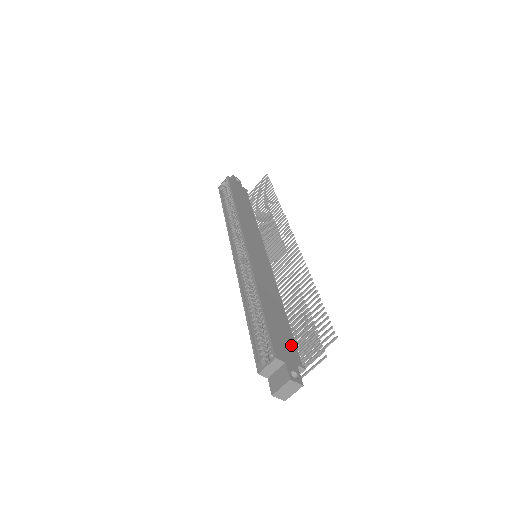
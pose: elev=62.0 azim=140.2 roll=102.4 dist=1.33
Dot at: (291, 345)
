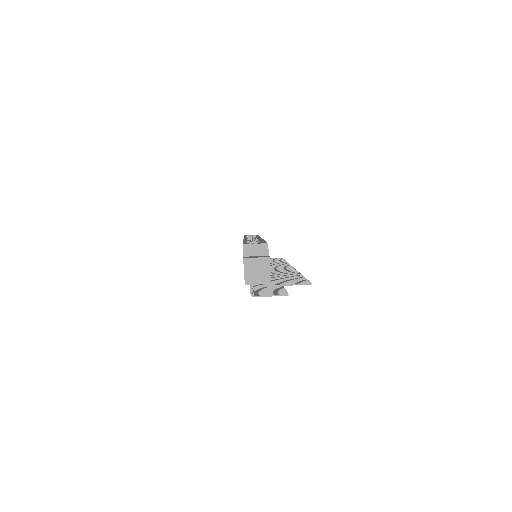
Dot at: occluded
